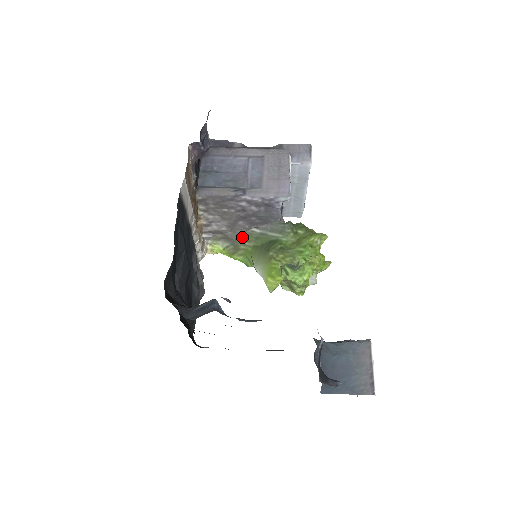
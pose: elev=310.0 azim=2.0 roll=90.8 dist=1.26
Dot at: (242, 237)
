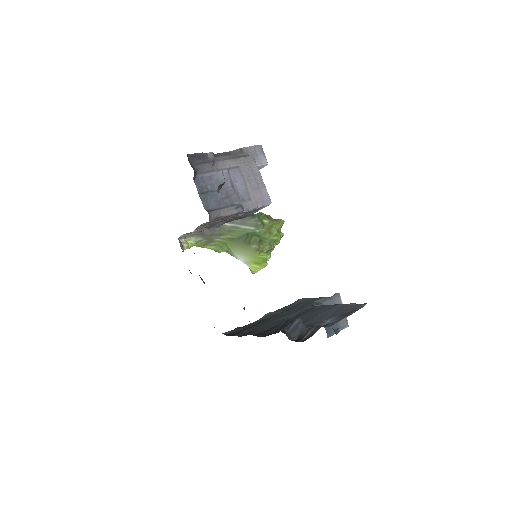
Dot at: (217, 232)
